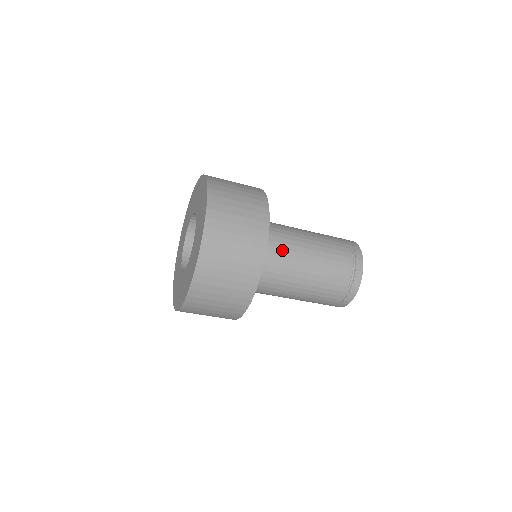
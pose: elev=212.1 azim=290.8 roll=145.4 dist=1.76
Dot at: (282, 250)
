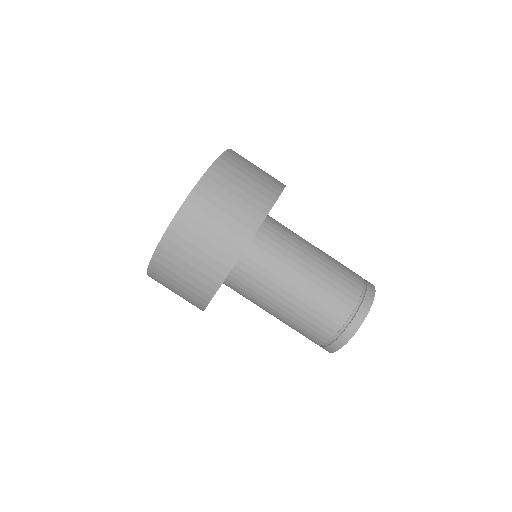
Dot at: (289, 235)
